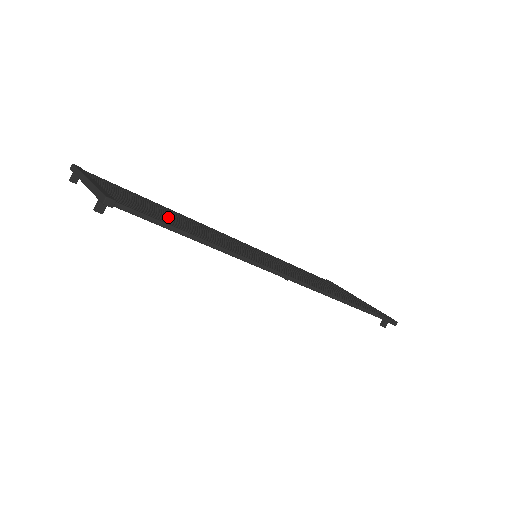
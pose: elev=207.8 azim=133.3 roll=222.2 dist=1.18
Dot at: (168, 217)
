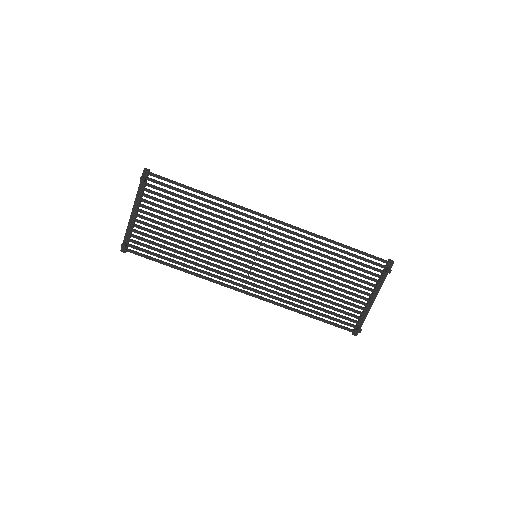
Dot at: (183, 216)
